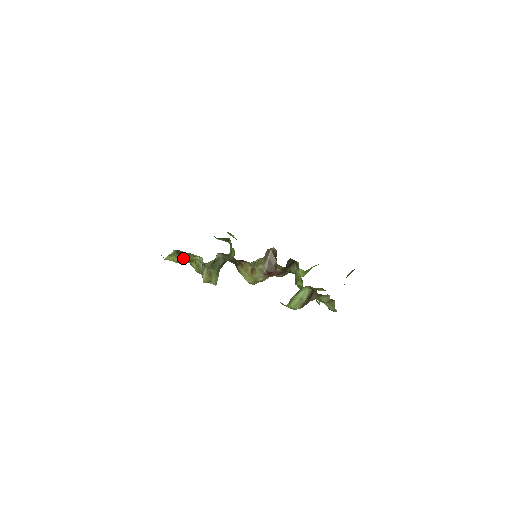
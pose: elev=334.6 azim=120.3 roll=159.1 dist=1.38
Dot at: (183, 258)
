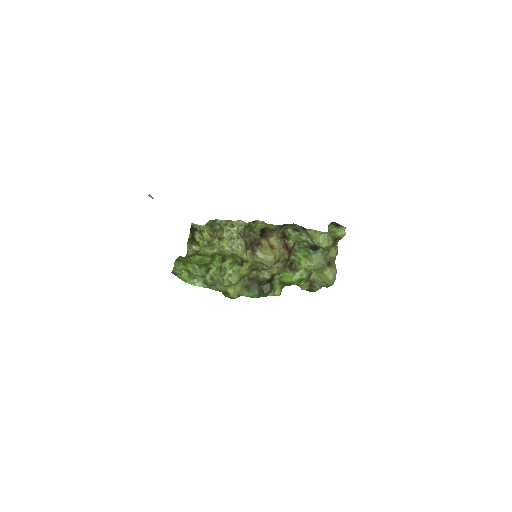
Dot at: (214, 234)
